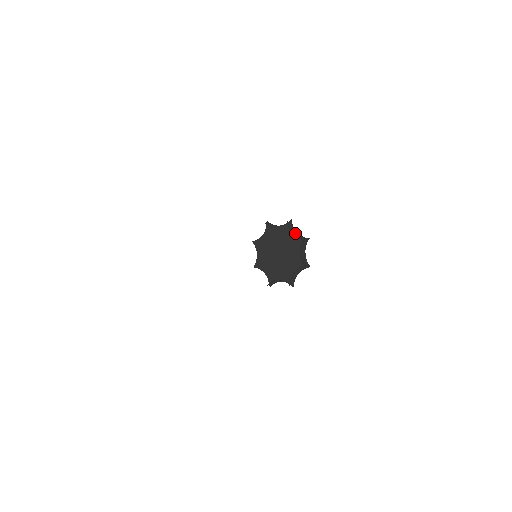
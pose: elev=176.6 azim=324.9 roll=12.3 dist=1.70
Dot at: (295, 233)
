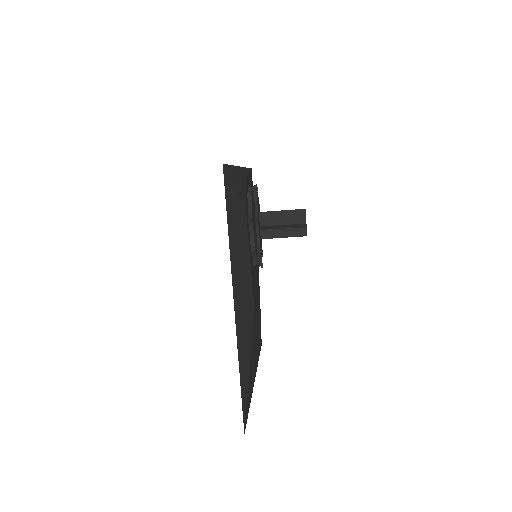
Dot at: occluded
